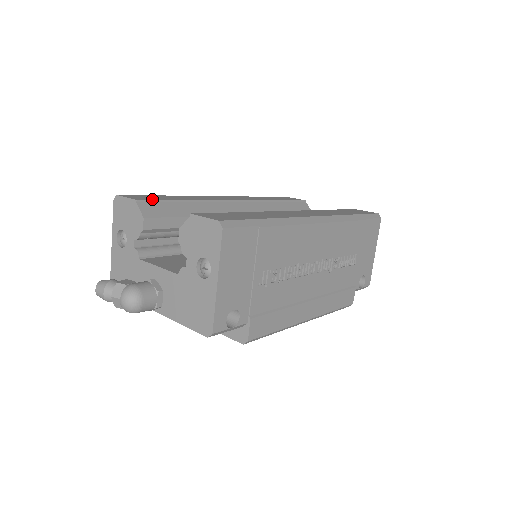
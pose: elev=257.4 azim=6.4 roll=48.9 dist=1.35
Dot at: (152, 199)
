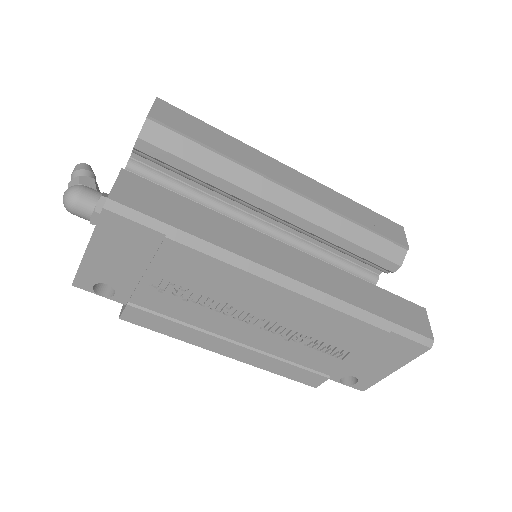
Dot at: (172, 124)
